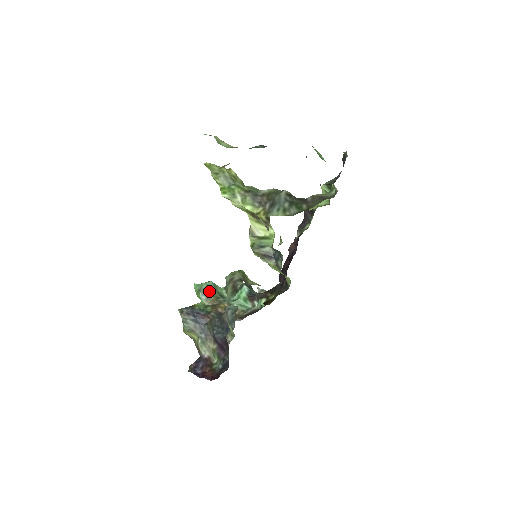
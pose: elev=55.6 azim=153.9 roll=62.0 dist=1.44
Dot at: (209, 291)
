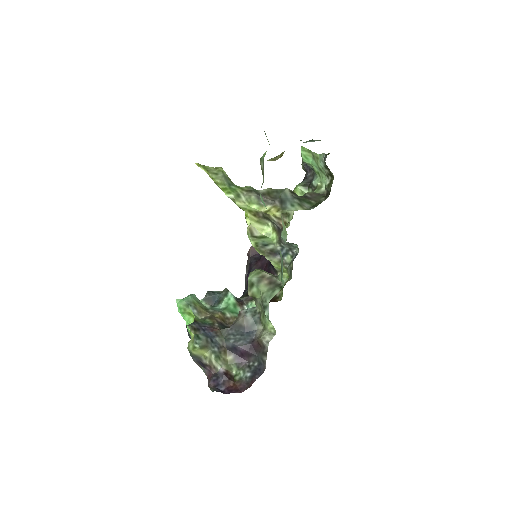
Dot at: (197, 304)
